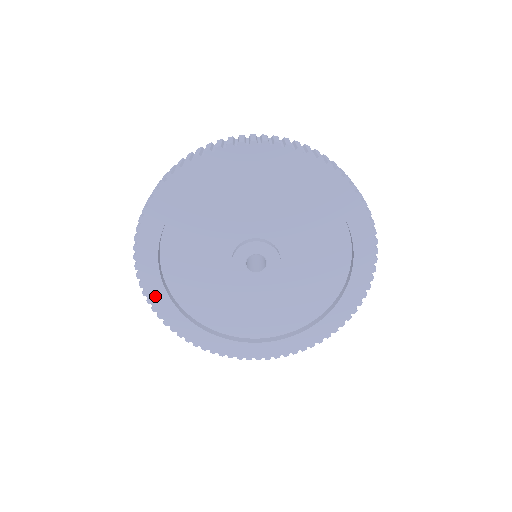
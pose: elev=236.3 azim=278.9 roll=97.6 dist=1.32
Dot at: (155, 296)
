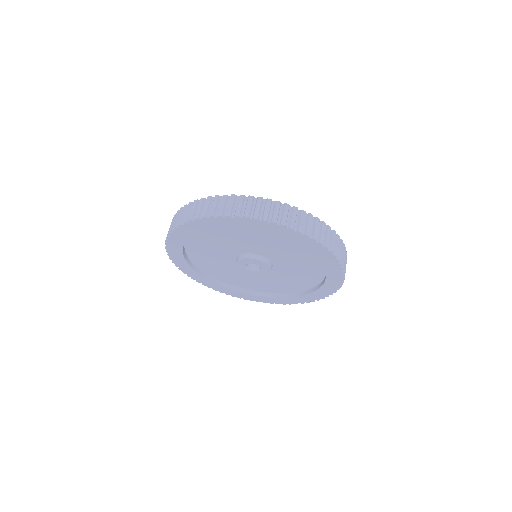
Dot at: (178, 261)
